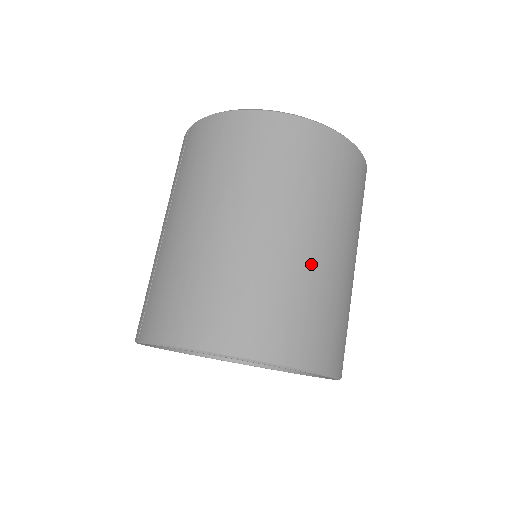
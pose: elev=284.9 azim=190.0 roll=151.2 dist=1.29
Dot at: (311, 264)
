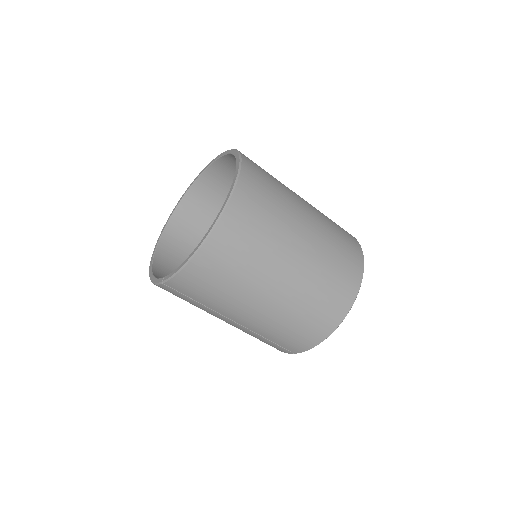
Dot at: (317, 244)
